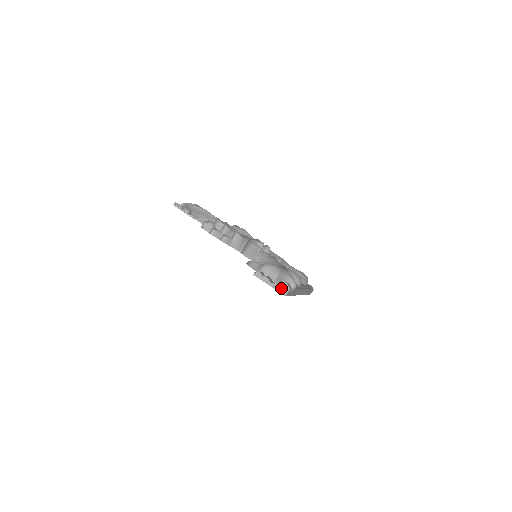
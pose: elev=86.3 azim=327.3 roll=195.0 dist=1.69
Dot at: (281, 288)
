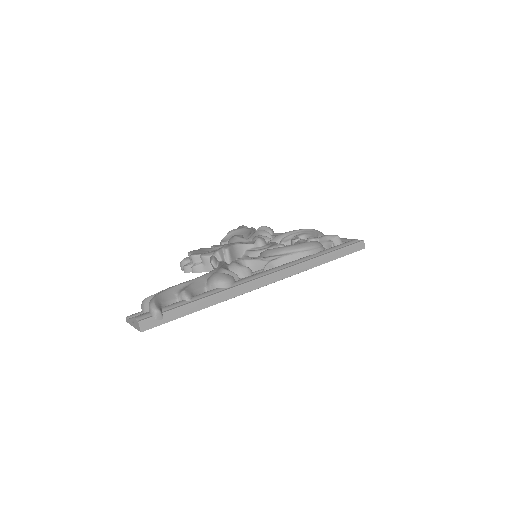
Dot at: (136, 325)
